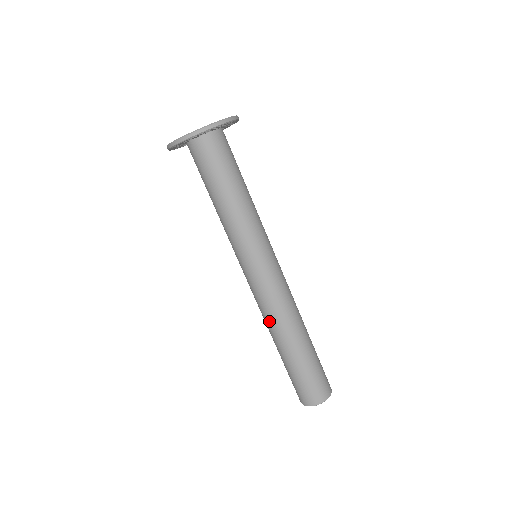
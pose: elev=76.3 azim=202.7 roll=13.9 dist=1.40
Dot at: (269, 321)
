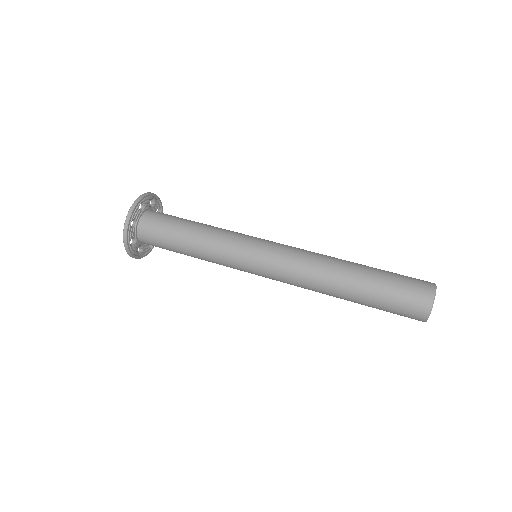
Dot at: (313, 289)
